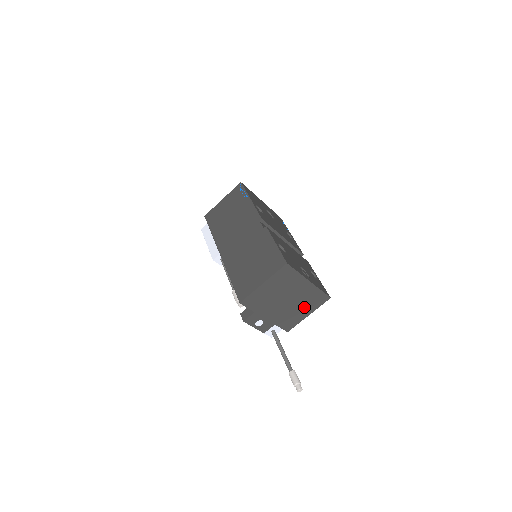
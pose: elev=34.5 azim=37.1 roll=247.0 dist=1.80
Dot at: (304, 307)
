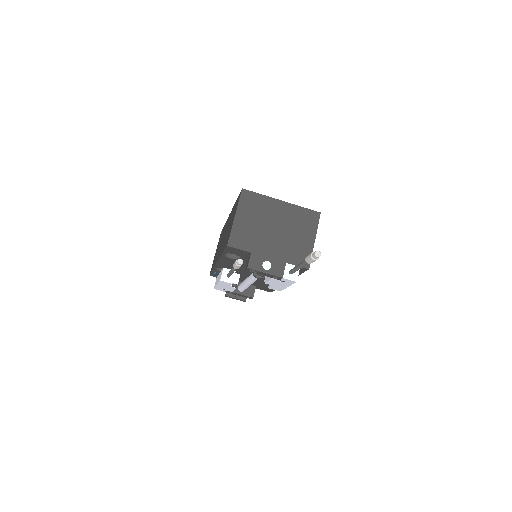
Dot at: (301, 232)
